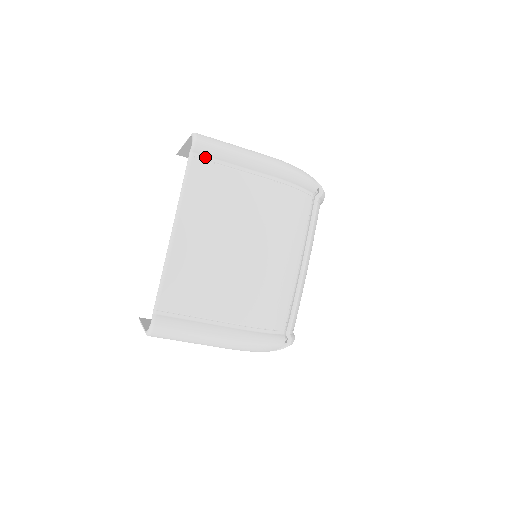
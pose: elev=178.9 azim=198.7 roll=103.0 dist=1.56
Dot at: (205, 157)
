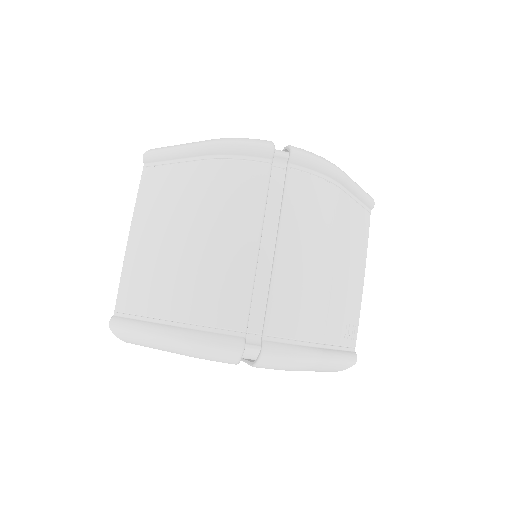
Dot at: (152, 164)
